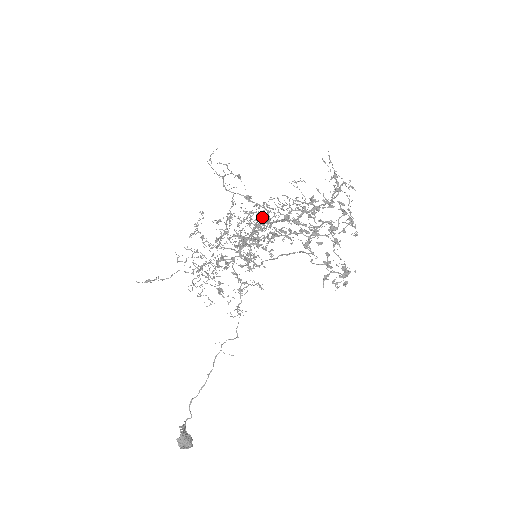
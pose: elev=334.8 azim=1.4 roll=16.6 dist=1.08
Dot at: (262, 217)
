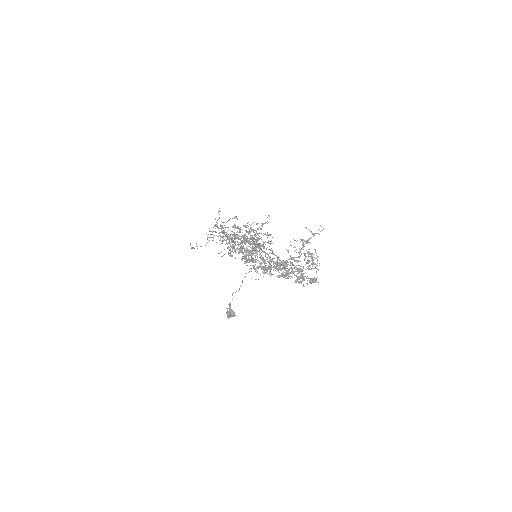
Dot at: (256, 241)
